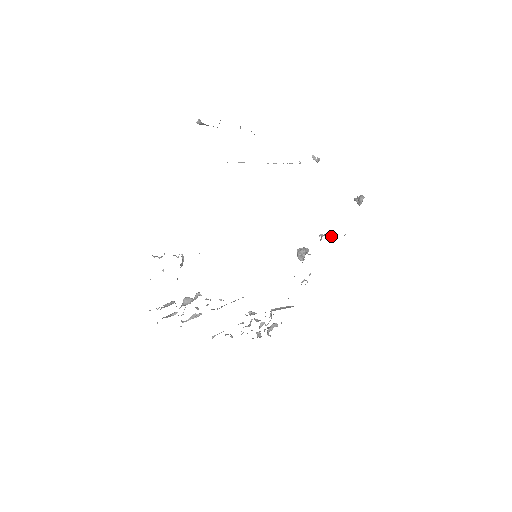
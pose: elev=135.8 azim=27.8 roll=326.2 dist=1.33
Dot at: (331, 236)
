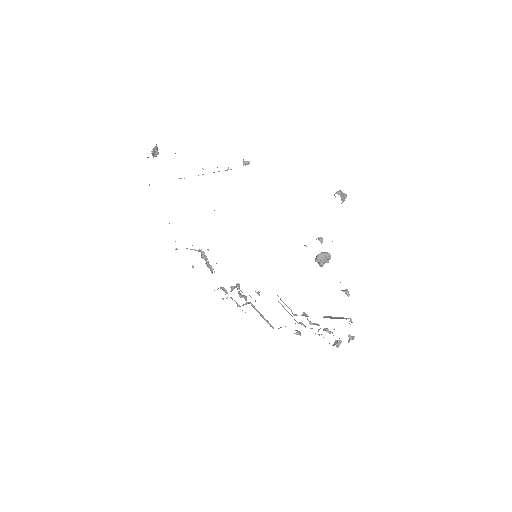
Dot at: occluded
